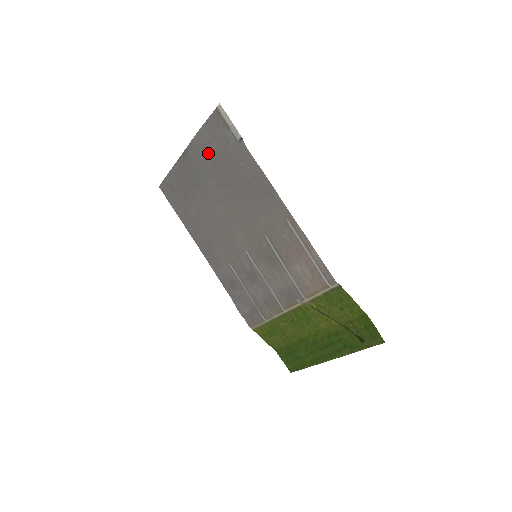
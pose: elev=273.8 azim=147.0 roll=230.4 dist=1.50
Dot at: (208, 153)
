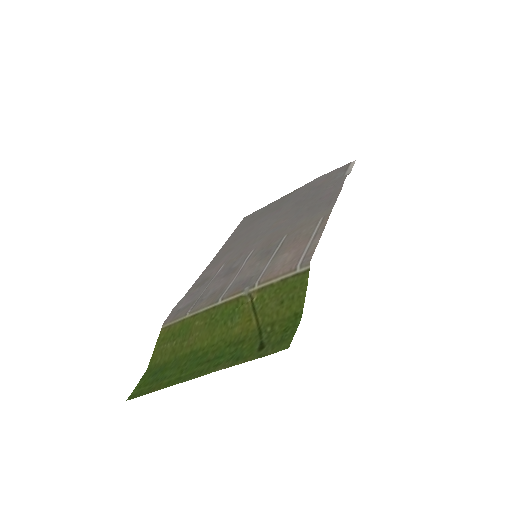
Dot at: (311, 187)
